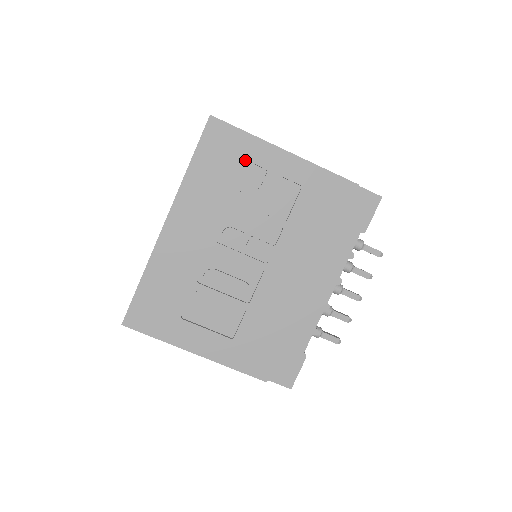
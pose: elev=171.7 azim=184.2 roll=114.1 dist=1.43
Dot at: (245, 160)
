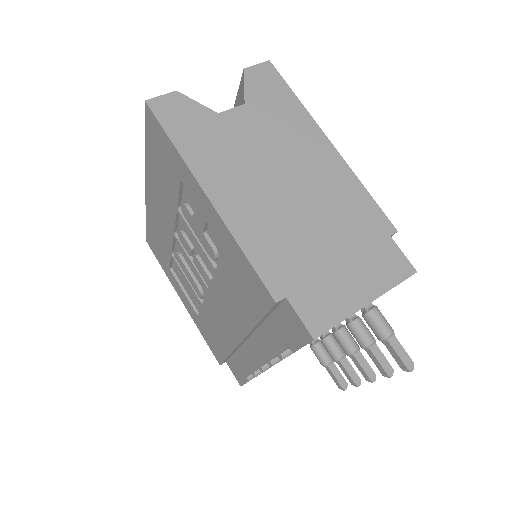
Dot at: (178, 176)
